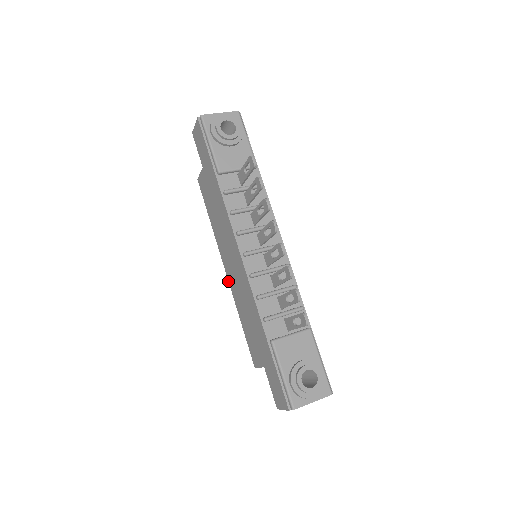
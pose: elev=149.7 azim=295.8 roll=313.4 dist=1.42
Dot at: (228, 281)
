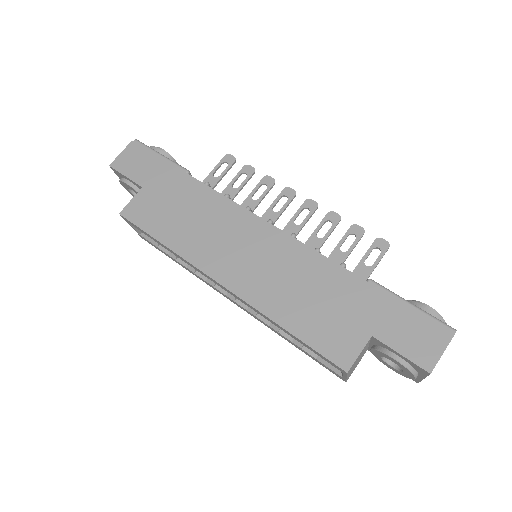
Dot at: (232, 293)
